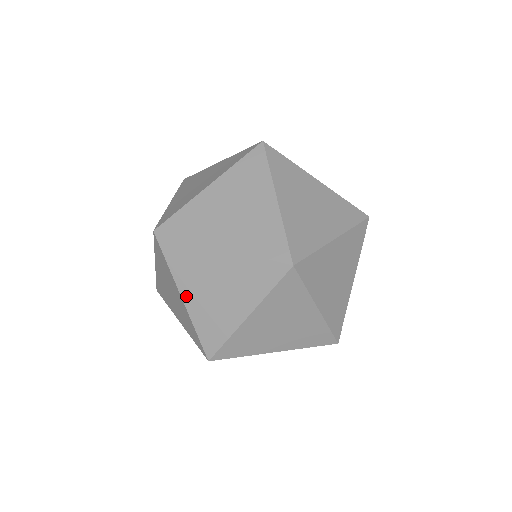
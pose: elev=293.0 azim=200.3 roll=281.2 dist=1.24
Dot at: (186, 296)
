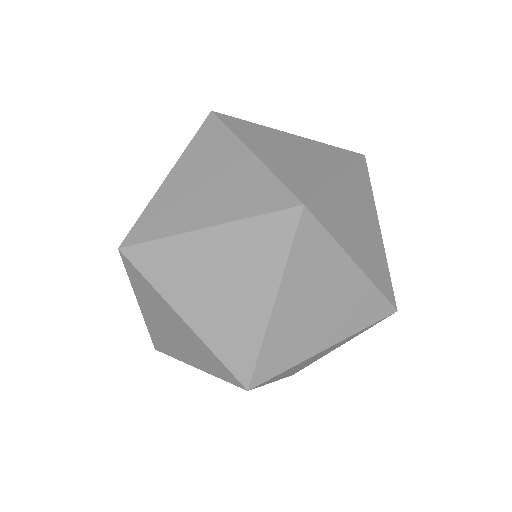
Dot at: (187, 314)
